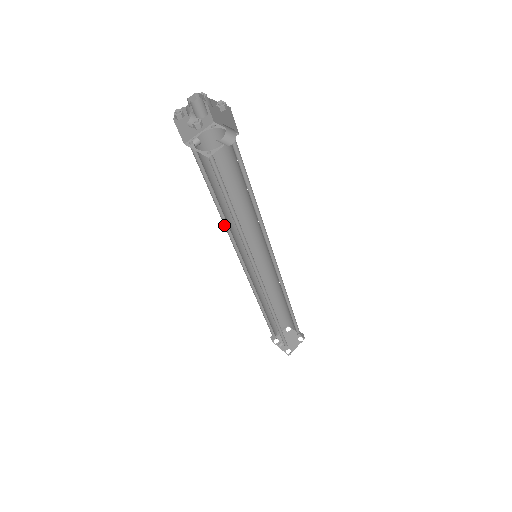
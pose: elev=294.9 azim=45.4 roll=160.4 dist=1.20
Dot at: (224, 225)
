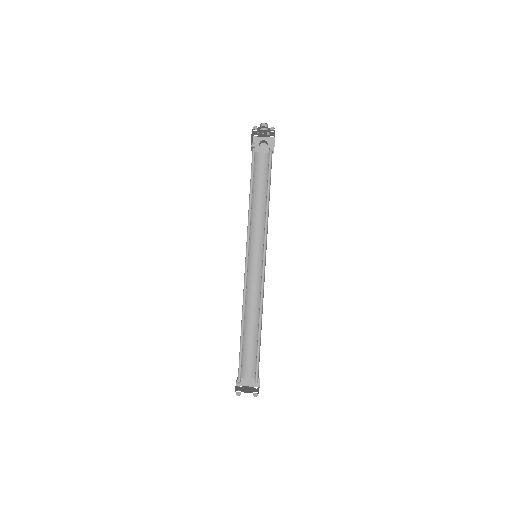
Dot at: occluded
